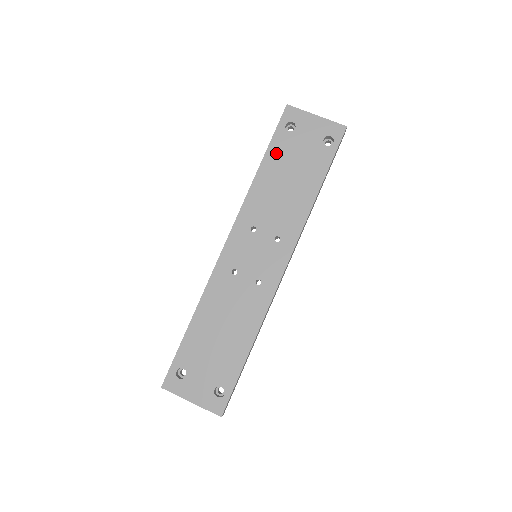
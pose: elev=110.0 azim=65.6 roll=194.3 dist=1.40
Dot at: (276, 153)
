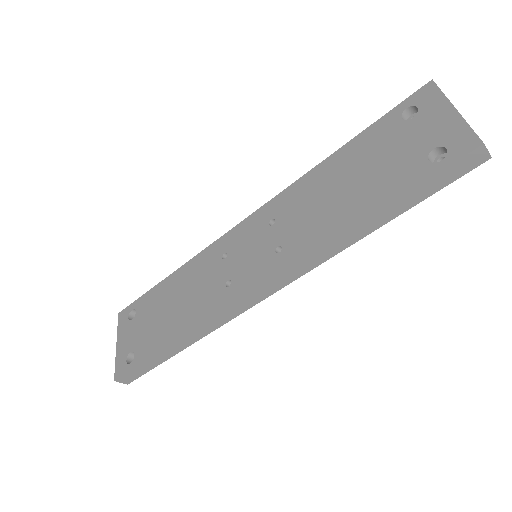
Dot at: (365, 142)
